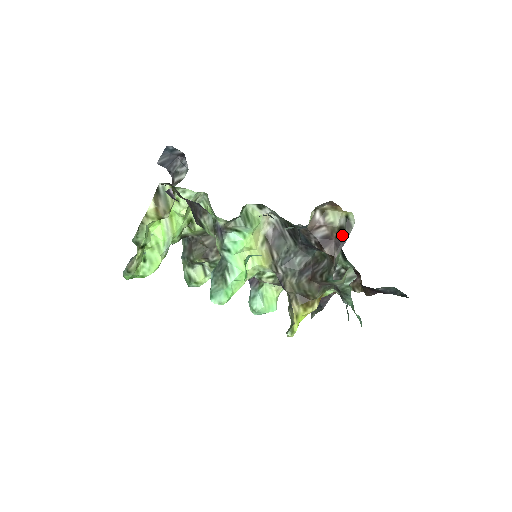
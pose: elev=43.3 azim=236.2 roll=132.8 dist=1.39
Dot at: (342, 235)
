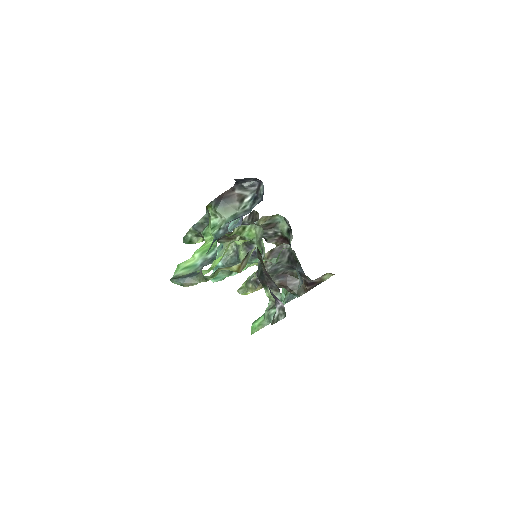
Dot at: occluded
